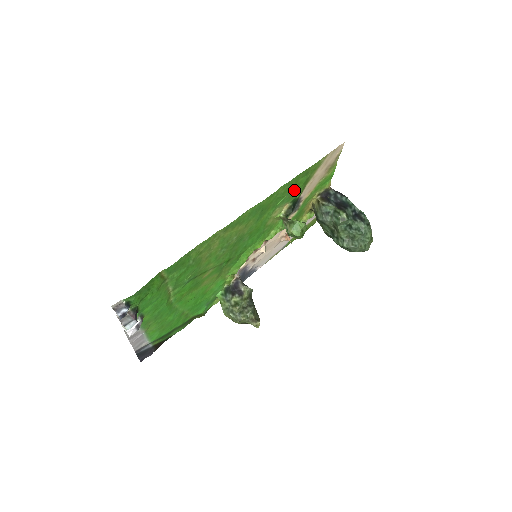
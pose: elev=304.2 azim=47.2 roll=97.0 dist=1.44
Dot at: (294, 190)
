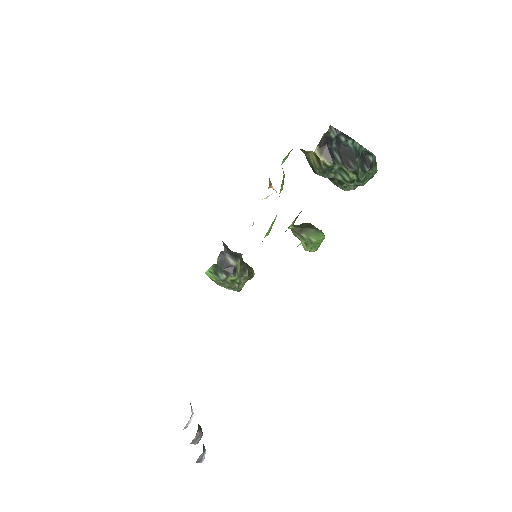
Dot at: occluded
